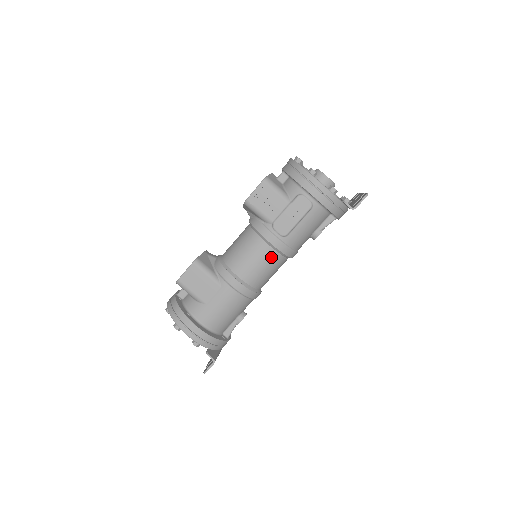
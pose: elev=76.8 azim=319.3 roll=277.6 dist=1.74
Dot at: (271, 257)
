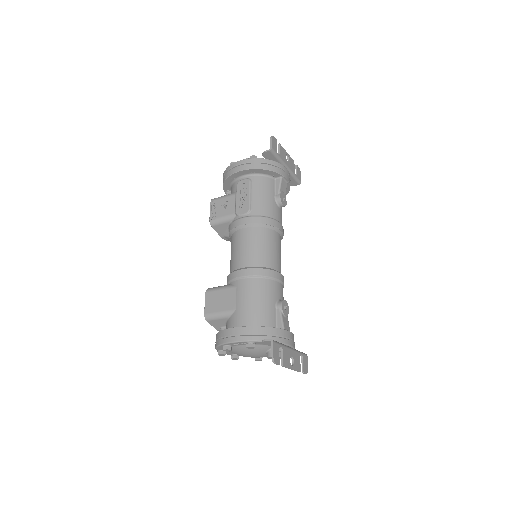
Dot at: (254, 234)
